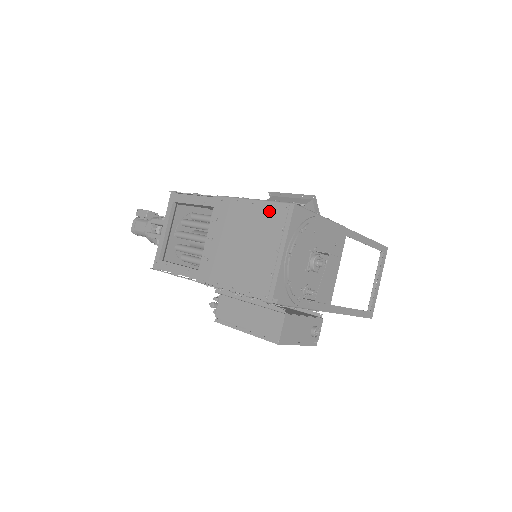
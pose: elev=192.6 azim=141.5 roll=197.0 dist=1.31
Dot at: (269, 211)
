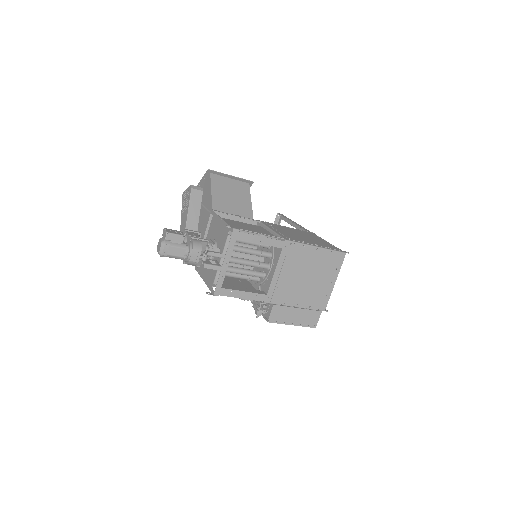
Dot at: (329, 257)
